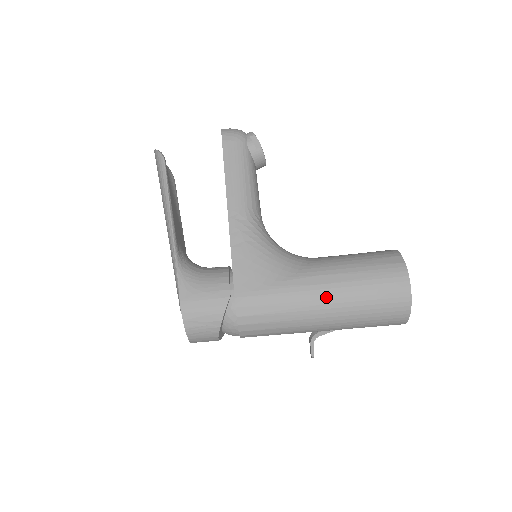
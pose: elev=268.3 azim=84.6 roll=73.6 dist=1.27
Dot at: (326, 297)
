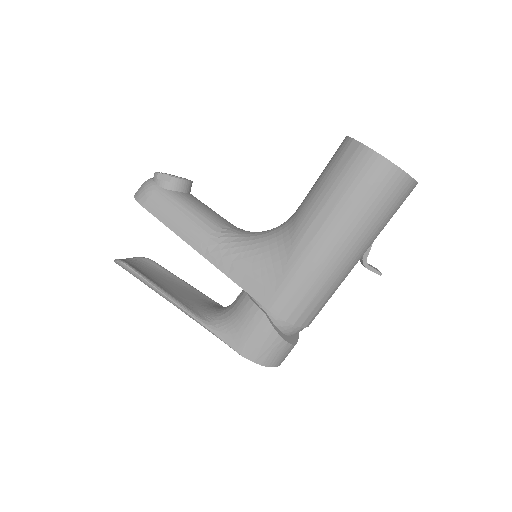
Dot at: (330, 239)
